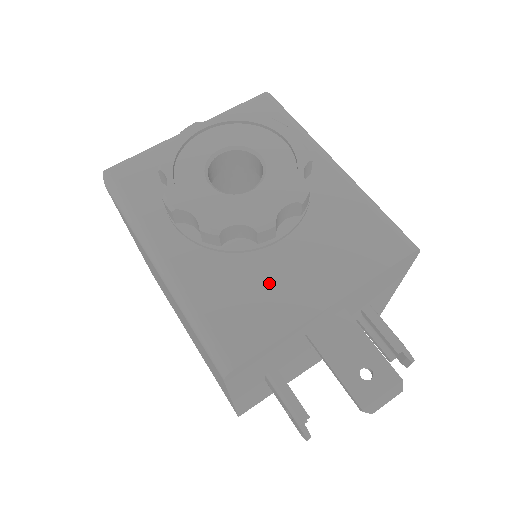
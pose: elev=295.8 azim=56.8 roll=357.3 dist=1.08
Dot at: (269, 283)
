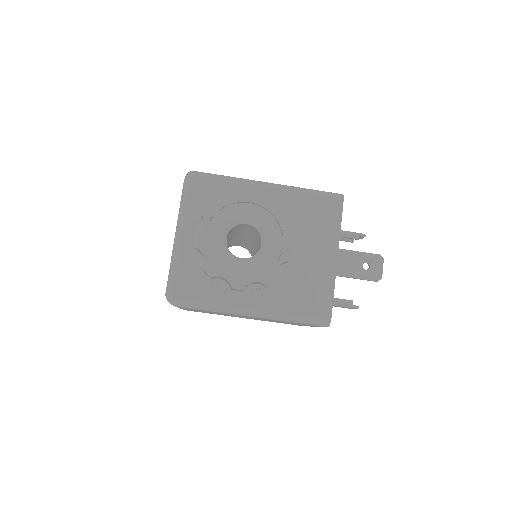
Dot at: (306, 273)
